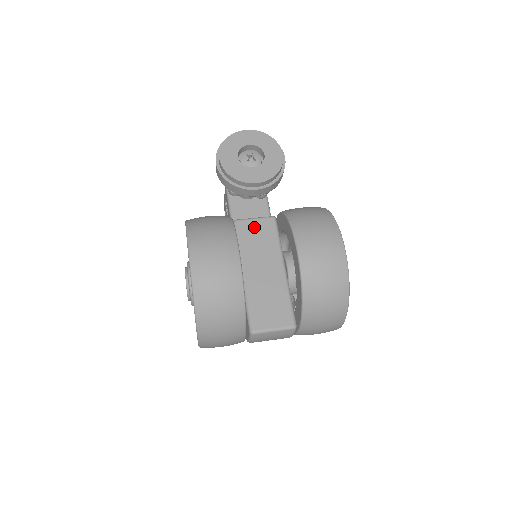
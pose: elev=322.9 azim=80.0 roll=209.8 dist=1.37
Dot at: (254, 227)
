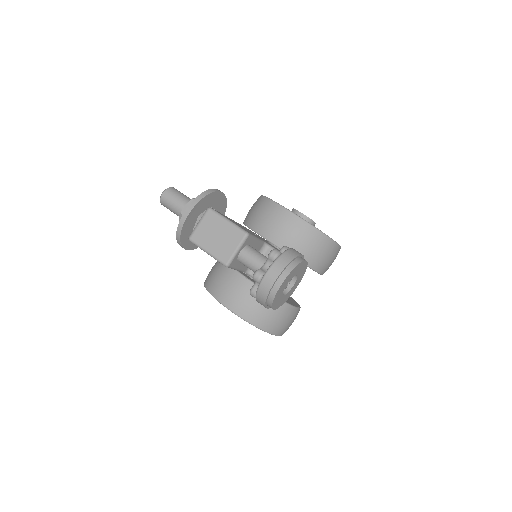
Dot at: occluded
